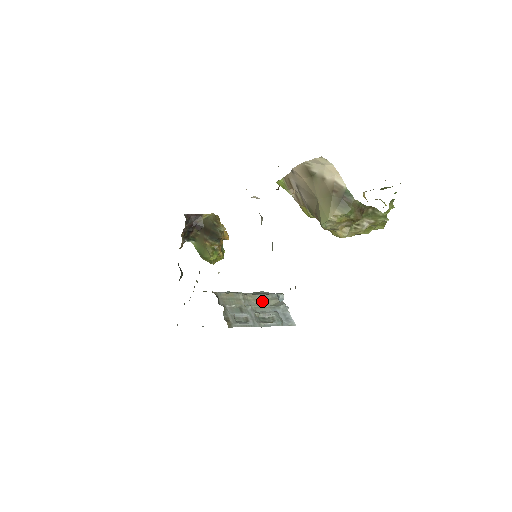
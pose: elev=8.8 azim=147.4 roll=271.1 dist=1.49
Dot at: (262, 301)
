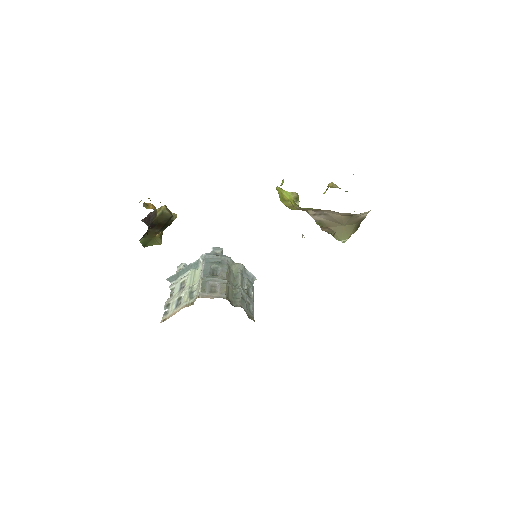
Dot at: (230, 272)
